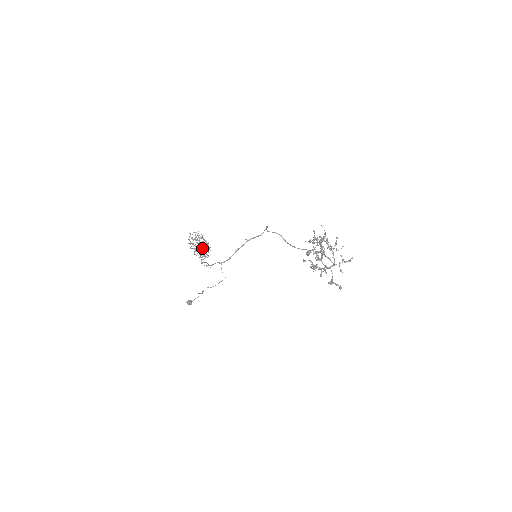
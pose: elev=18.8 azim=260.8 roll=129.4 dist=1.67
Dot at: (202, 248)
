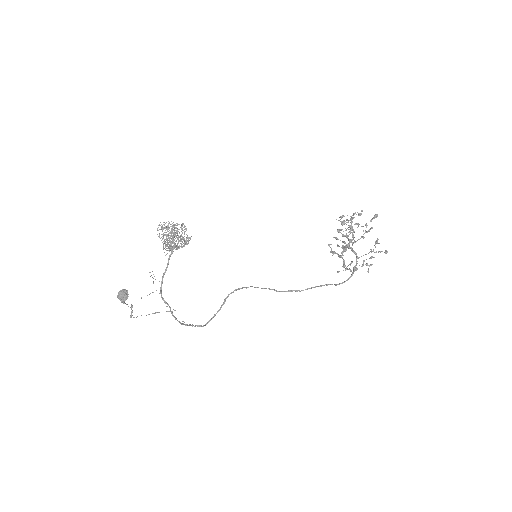
Dot at: (185, 228)
